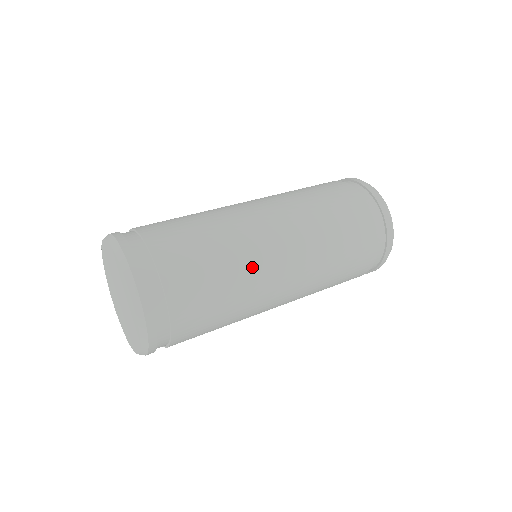
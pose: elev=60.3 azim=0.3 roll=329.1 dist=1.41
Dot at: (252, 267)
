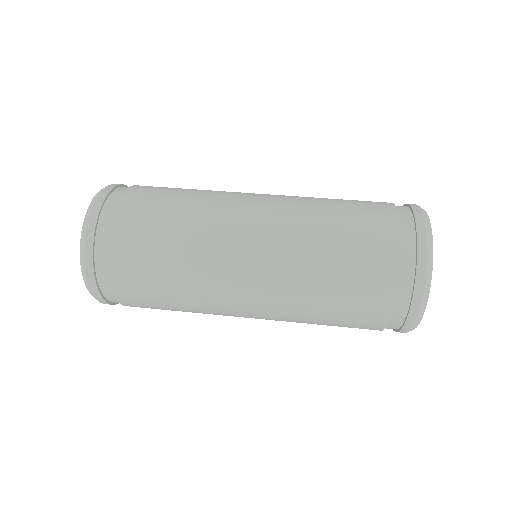
Dot at: (214, 205)
